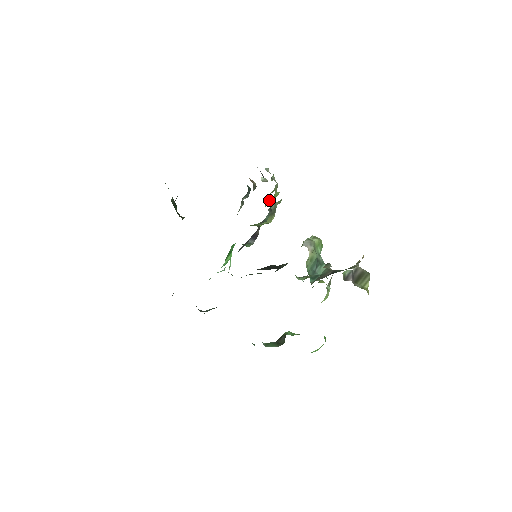
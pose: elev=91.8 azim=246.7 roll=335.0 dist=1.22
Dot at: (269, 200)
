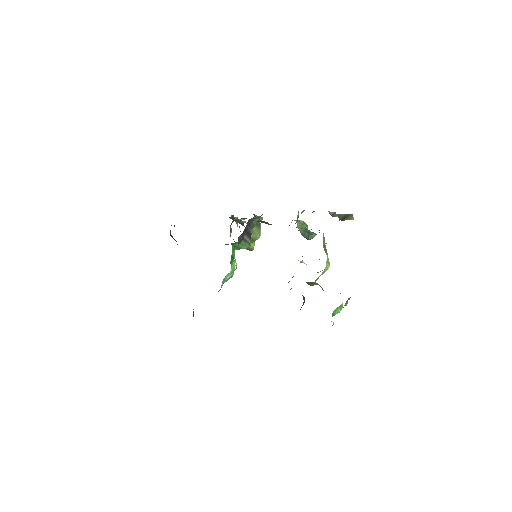
Dot at: occluded
